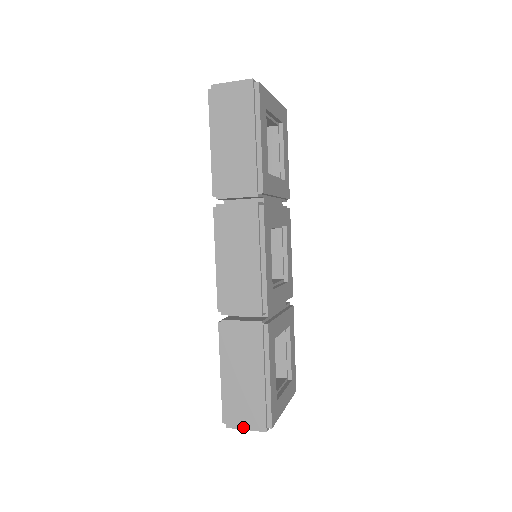
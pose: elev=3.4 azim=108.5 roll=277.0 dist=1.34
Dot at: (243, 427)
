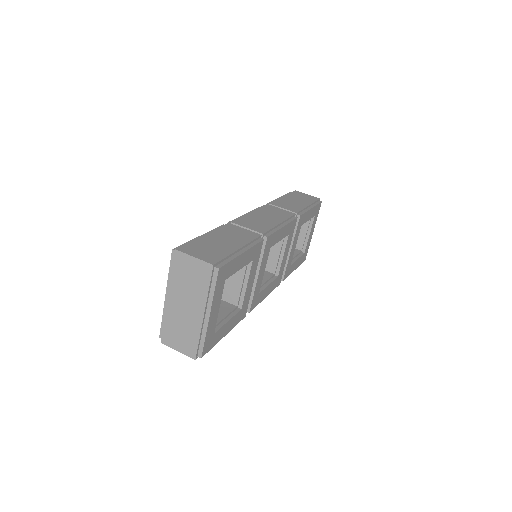
Dot at: occluded
